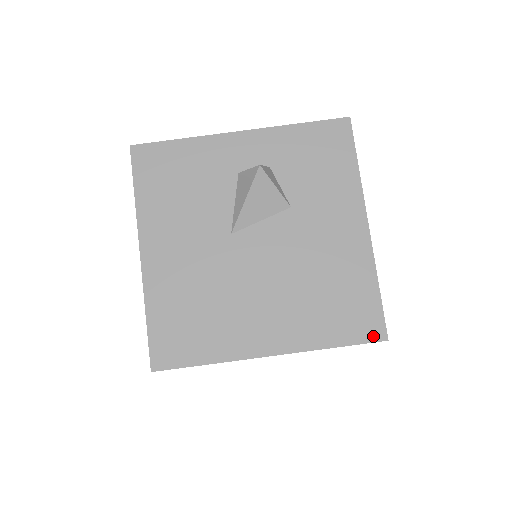
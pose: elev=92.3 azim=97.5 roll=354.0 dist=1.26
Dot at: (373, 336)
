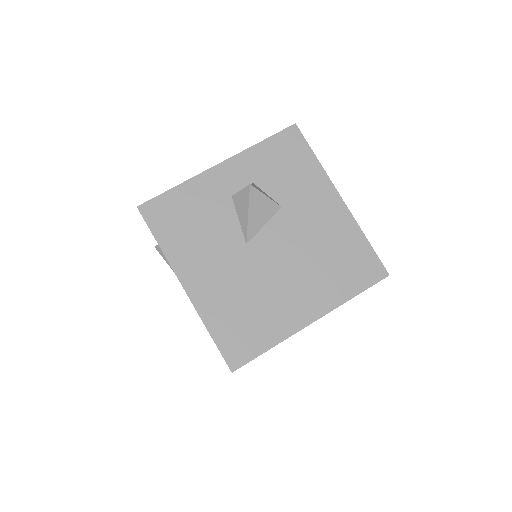
Dot at: (378, 277)
